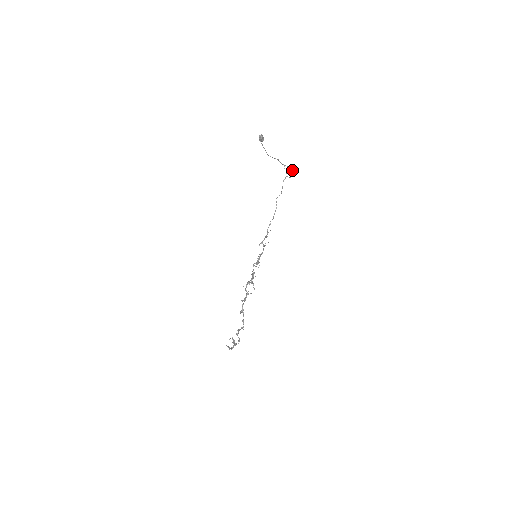
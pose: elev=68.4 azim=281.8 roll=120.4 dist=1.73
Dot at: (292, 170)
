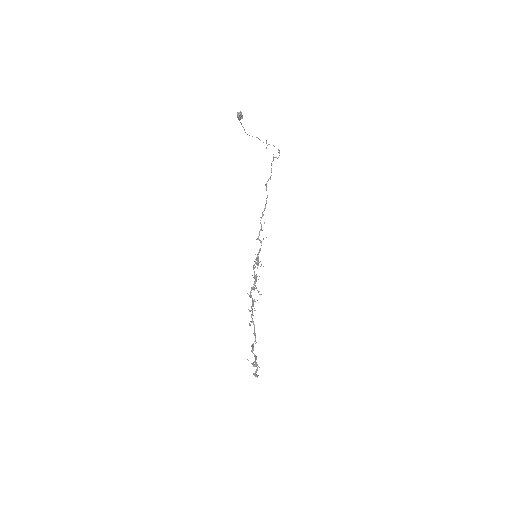
Dot at: (278, 149)
